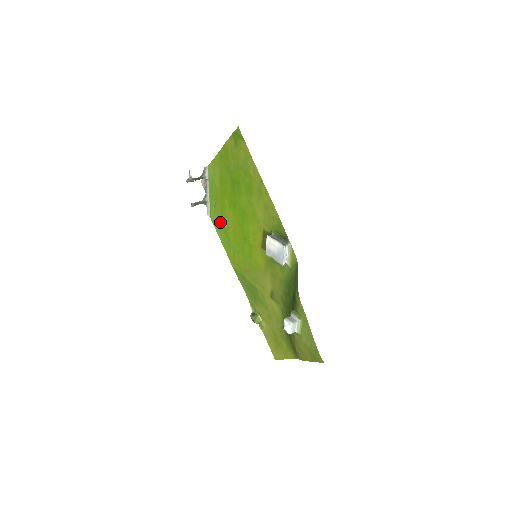
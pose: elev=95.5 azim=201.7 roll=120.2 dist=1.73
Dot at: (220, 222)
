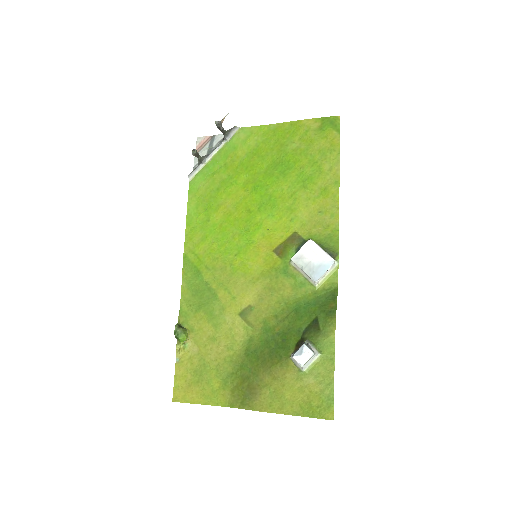
Dot at: (207, 194)
